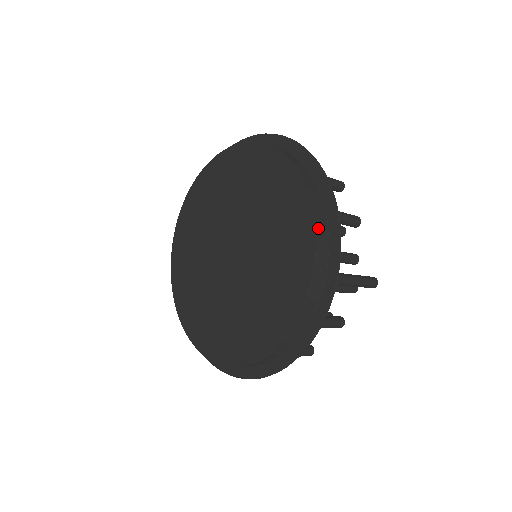
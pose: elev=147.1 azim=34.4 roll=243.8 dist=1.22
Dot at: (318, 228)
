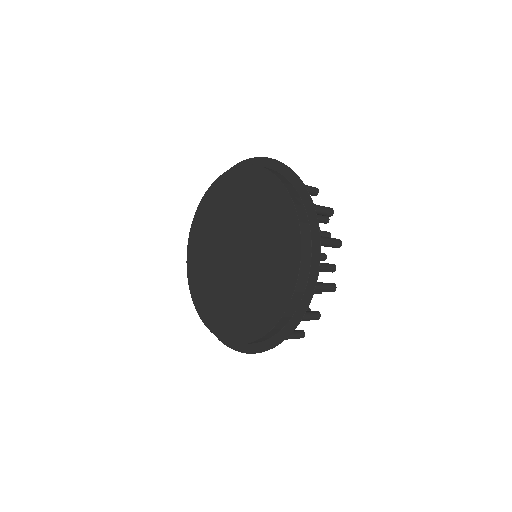
Dot at: (272, 331)
